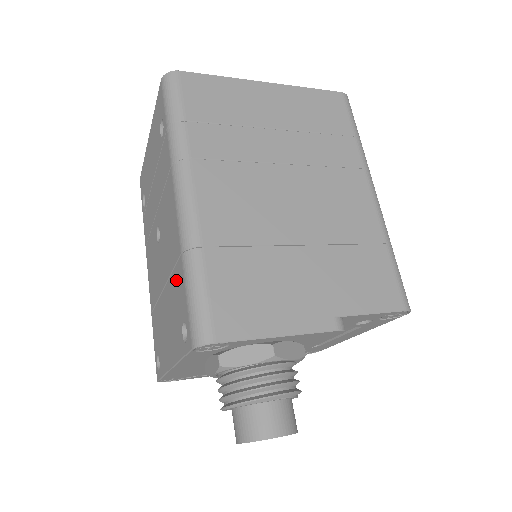
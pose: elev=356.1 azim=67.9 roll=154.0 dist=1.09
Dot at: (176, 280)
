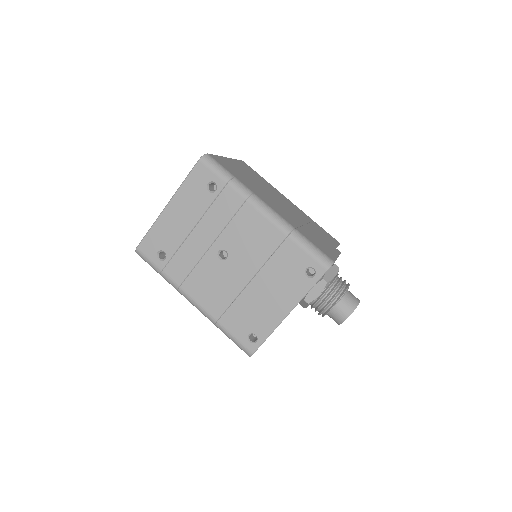
Dot at: (282, 256)
